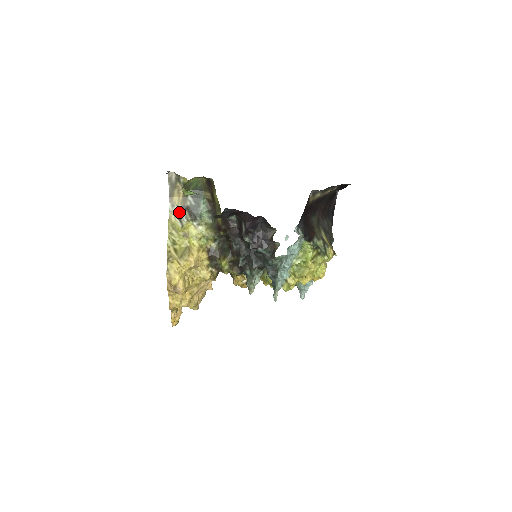
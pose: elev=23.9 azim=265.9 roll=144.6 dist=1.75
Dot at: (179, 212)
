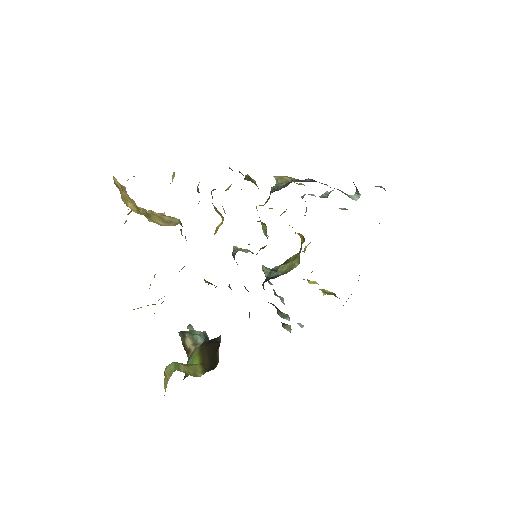
Dot at: occluded
